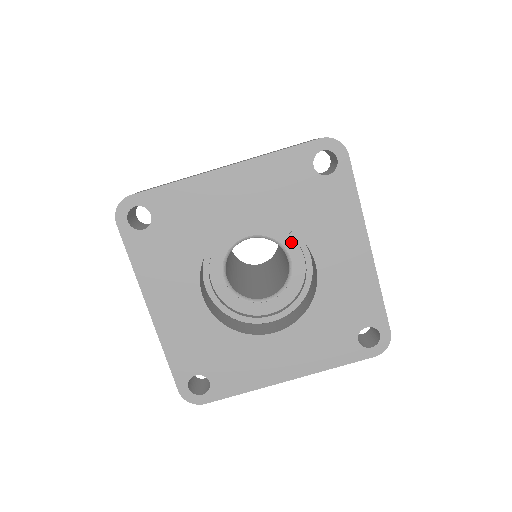
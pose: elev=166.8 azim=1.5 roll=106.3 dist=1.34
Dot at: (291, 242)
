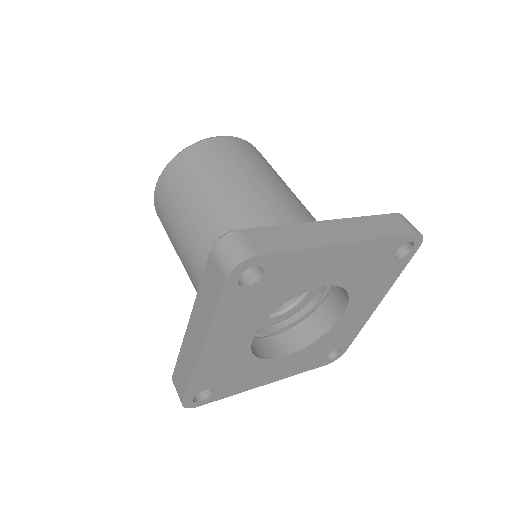
Dot at: occluded
